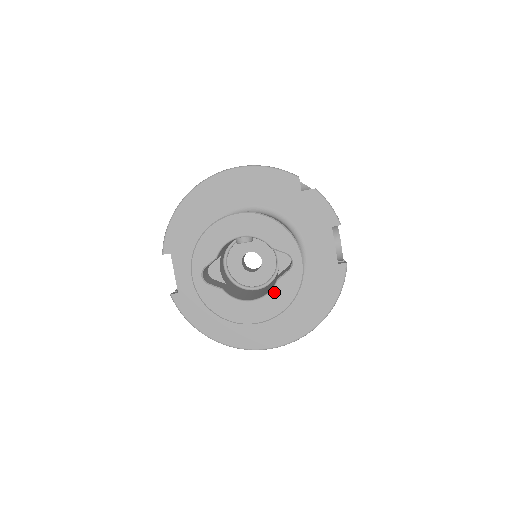
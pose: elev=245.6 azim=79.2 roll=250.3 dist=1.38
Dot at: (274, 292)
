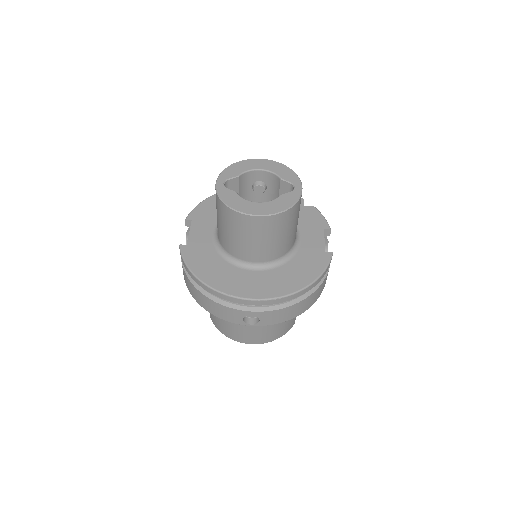
Dot at: (276, 200)
